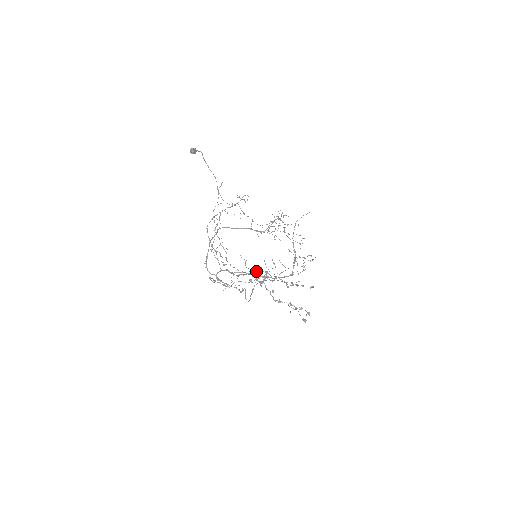
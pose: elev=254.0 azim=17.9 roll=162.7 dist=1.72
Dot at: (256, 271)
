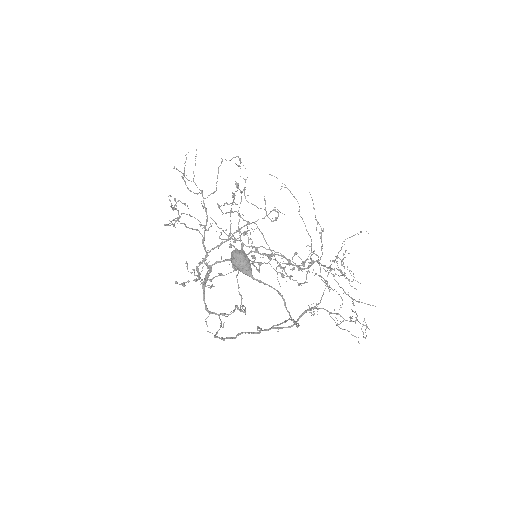
Dot at: occluded
